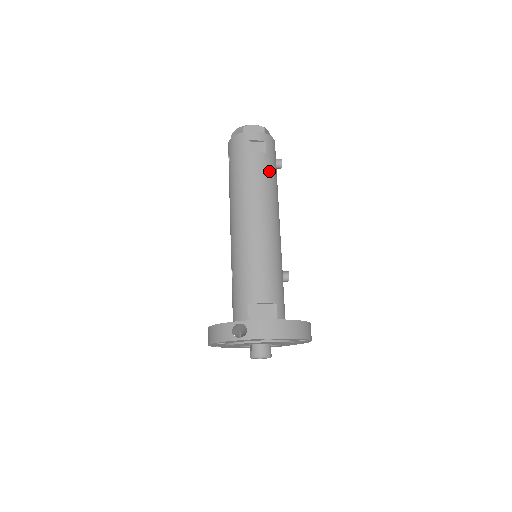
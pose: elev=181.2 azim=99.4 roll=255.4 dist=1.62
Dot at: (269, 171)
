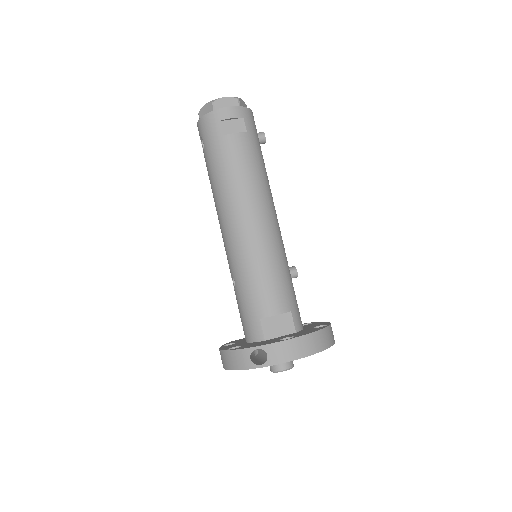
Dot at: (254, 154)
